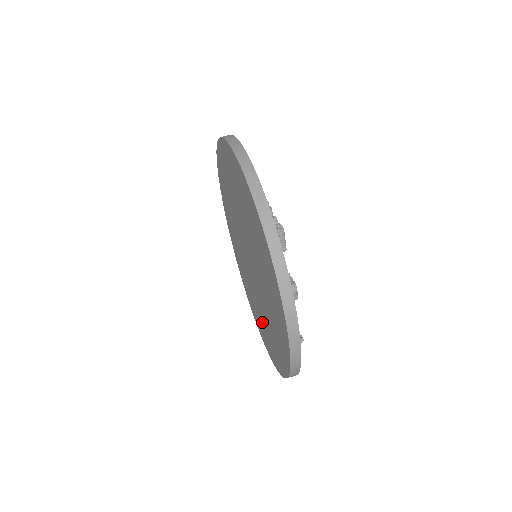
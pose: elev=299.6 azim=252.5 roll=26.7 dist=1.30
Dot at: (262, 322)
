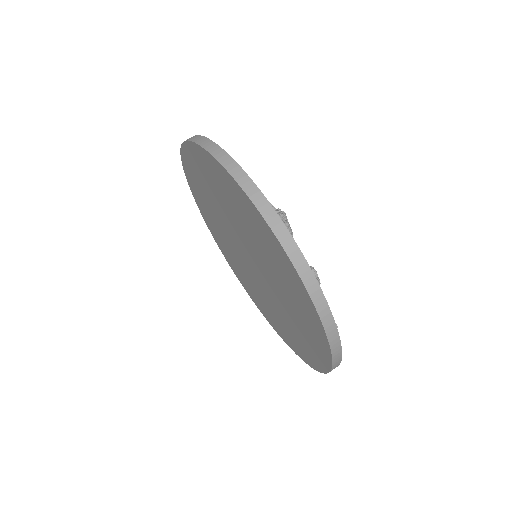
Dot at: (281, 323)
